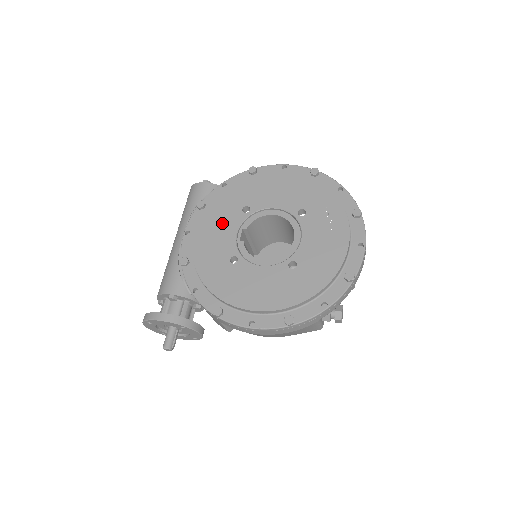
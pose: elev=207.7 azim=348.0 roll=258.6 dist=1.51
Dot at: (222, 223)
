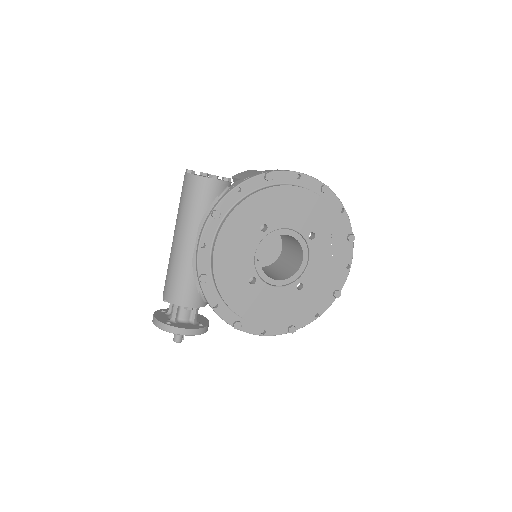
Dot at: (241, 241)
